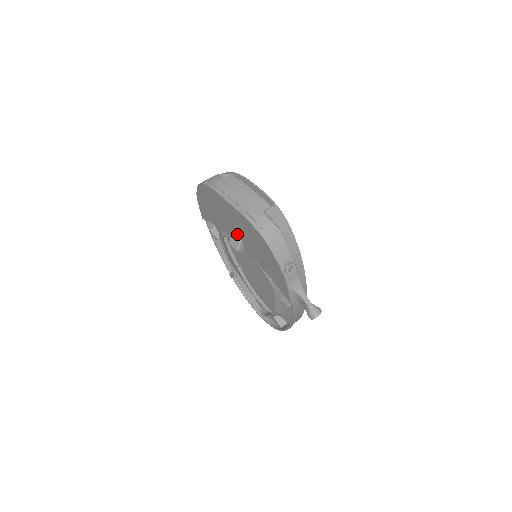
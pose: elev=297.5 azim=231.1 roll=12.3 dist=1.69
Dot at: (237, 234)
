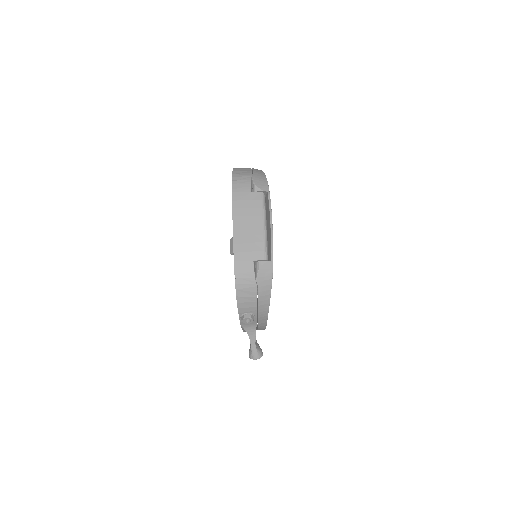
Dot at: occluded
